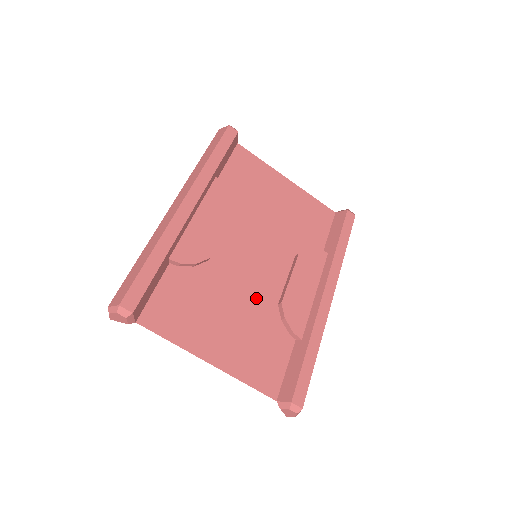
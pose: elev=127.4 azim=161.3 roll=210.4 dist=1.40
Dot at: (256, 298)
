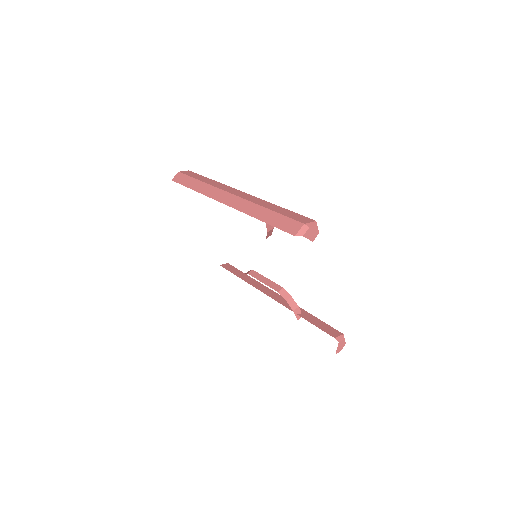
Dot at: occluded
